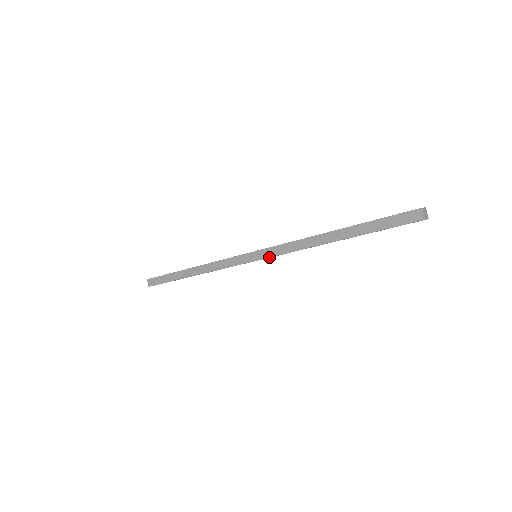
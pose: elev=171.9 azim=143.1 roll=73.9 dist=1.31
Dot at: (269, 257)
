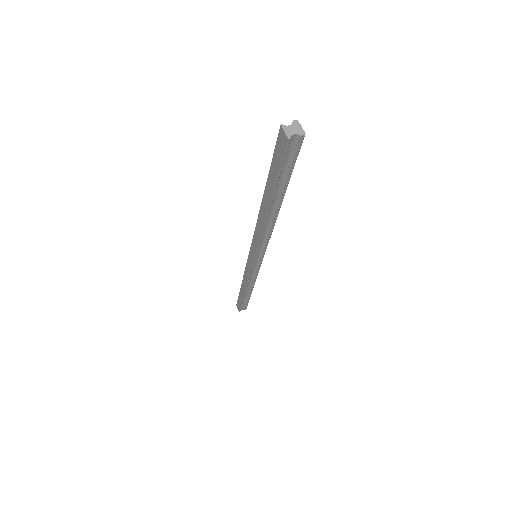
Dot at: (262, 253)
